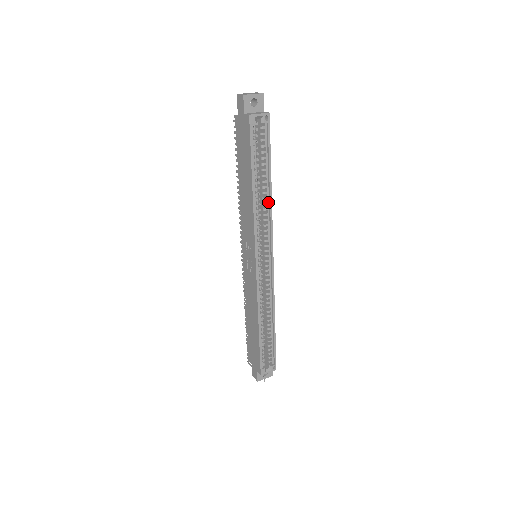
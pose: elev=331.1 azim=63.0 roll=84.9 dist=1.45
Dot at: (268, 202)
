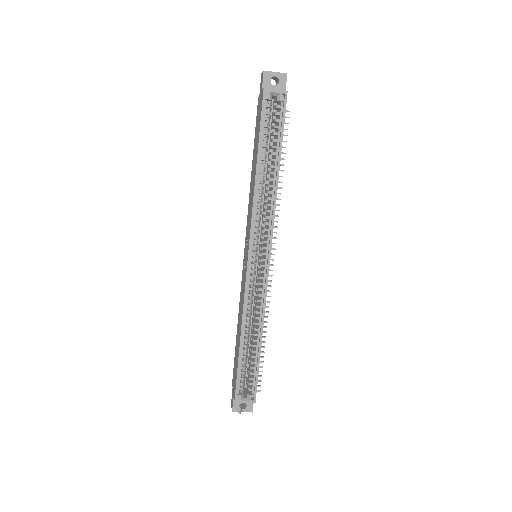
Dot at: (273, 191)
